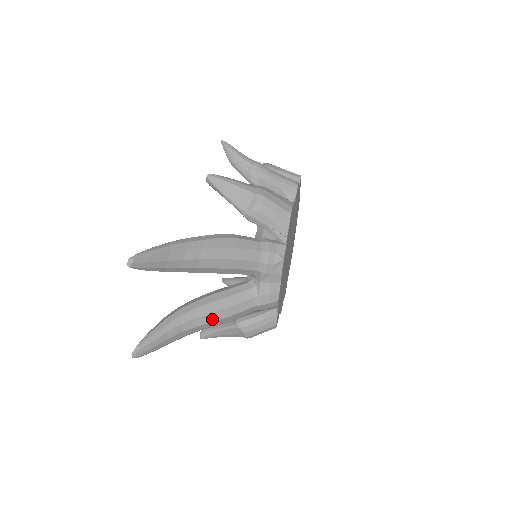
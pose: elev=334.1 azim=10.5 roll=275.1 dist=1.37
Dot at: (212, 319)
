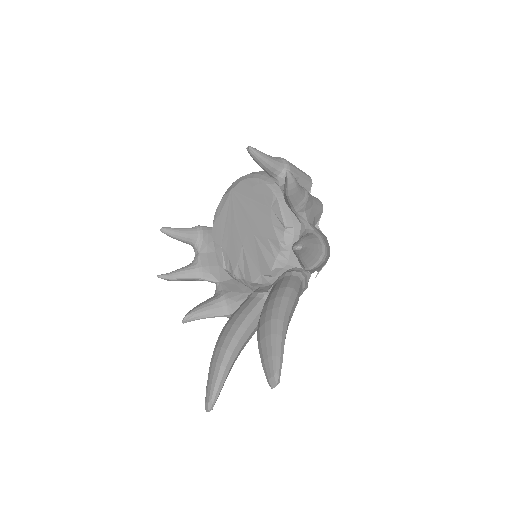
Dot at: occluded
